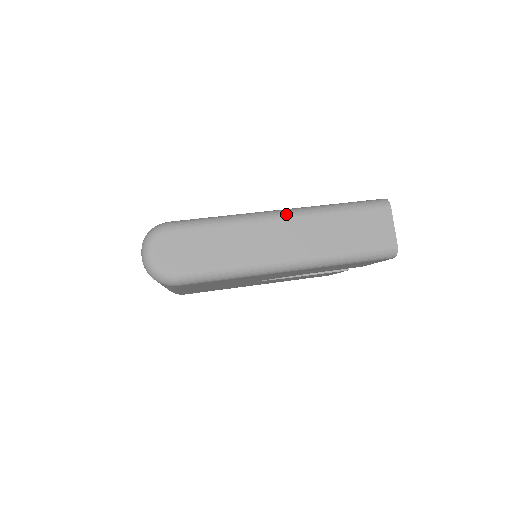
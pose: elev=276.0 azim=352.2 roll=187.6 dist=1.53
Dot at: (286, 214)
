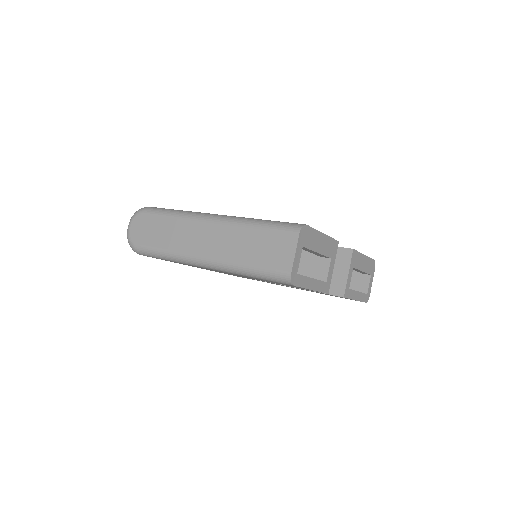
Dot at: (215, 219)
